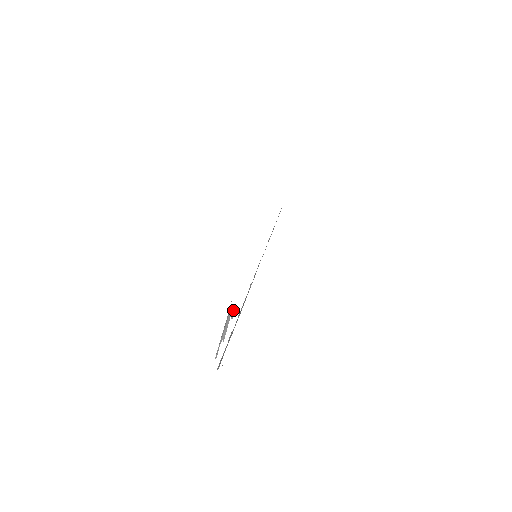
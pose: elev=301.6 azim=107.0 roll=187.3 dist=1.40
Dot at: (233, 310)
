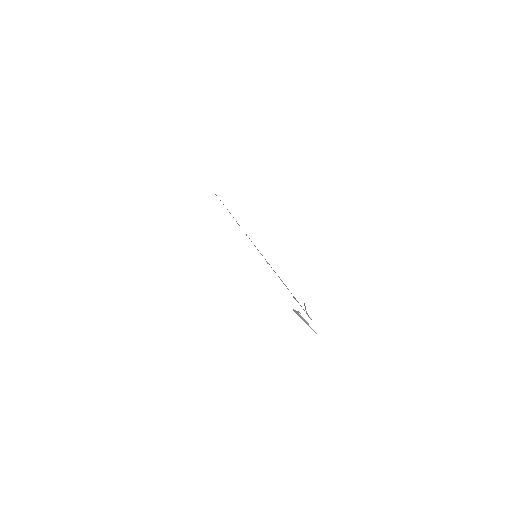
Dot at: (297, 311)
